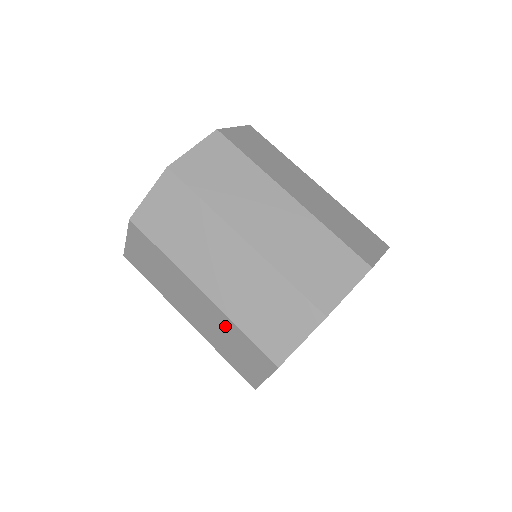
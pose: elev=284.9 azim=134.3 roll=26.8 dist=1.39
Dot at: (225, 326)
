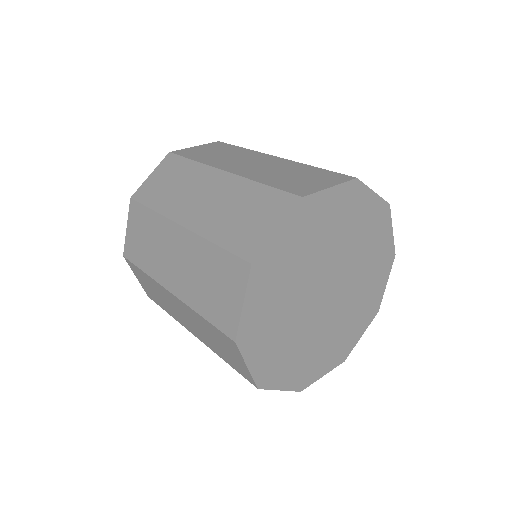
Dot at: (240, 193)
